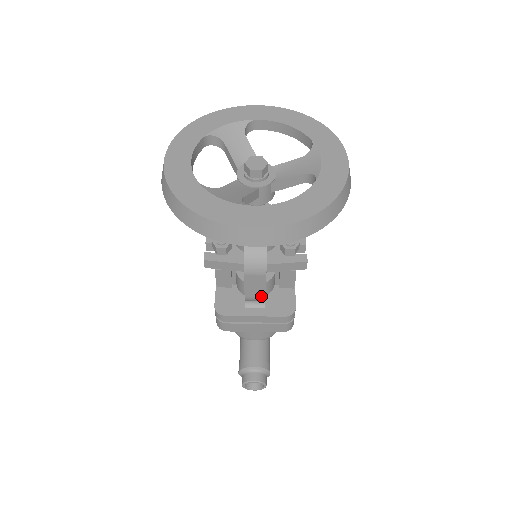
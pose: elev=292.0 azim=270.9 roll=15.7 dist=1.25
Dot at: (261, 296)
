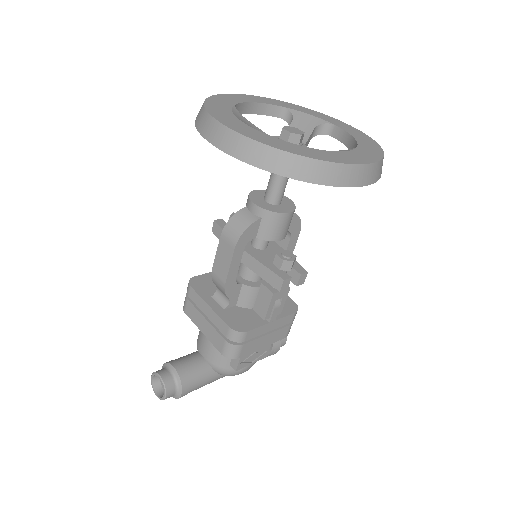
Dot at: (223, 279)
